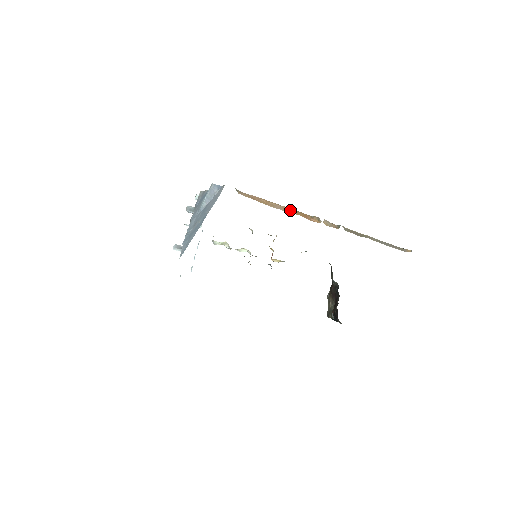
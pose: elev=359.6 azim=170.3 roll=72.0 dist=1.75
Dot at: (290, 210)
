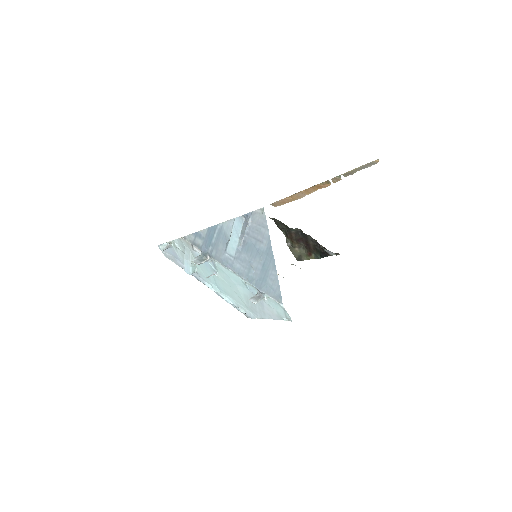
Dot at: (309, 190)
